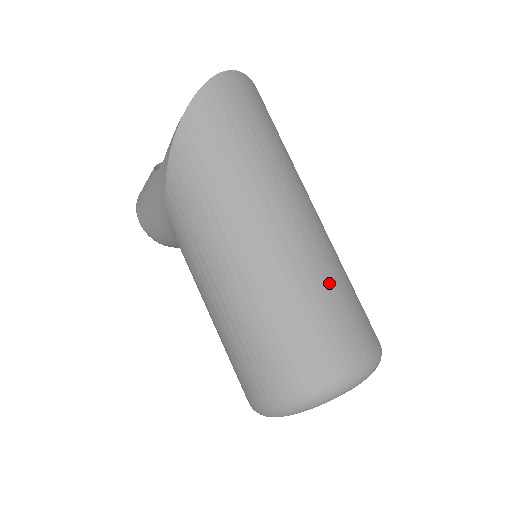
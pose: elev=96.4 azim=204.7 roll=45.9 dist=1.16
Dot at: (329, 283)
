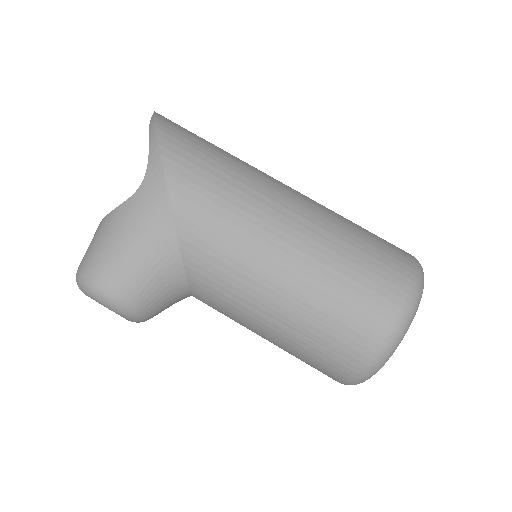
Dot at: occluded
